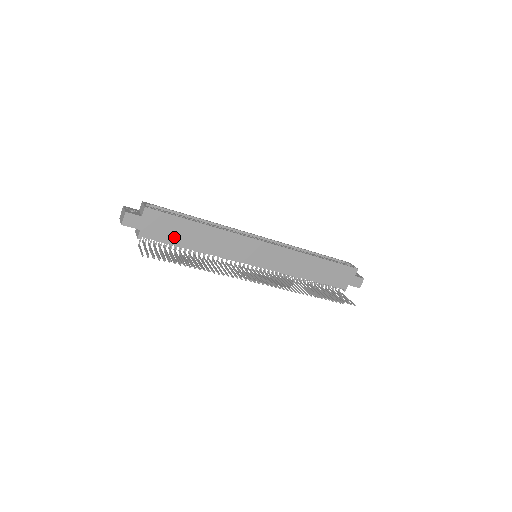
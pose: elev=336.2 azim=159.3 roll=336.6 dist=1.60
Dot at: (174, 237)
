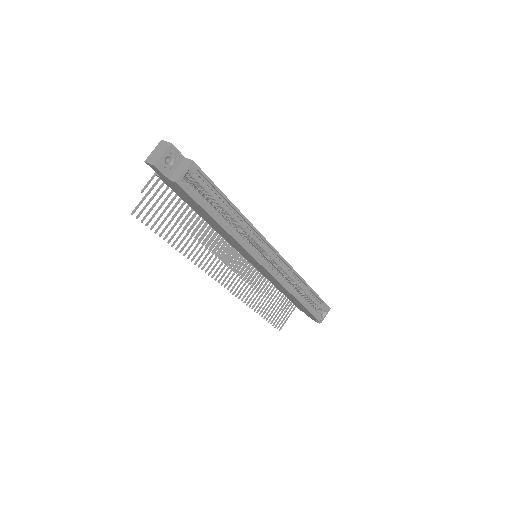
Dot at: (190, 204)
